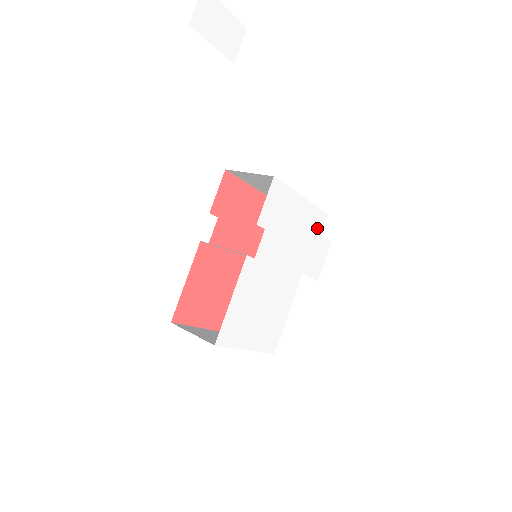
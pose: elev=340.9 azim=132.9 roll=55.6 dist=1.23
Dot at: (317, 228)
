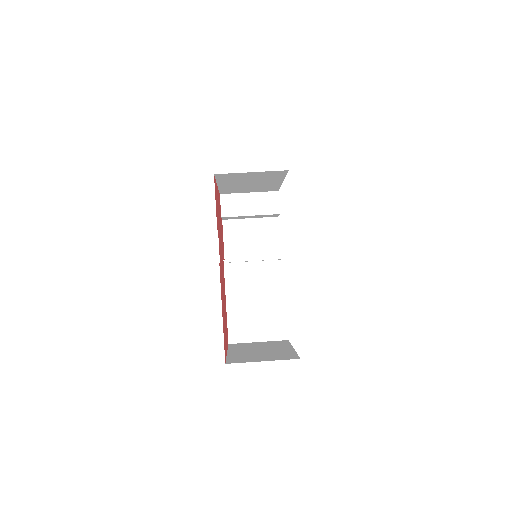
Dot at: occluded
